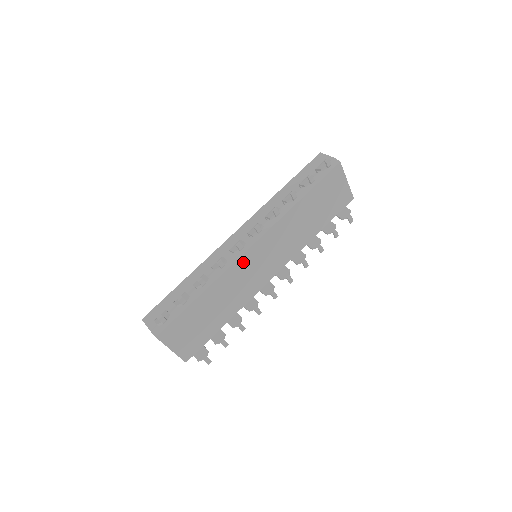
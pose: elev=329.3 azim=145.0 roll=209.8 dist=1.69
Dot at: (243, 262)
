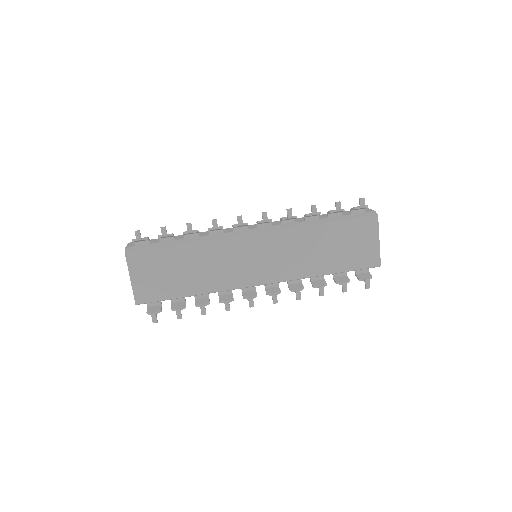
Dot at: (238, 243)
